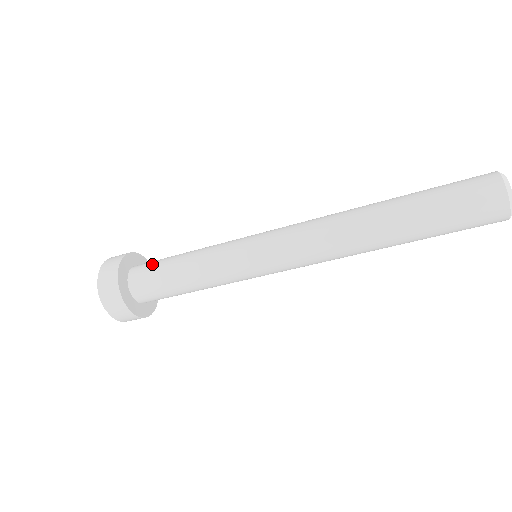
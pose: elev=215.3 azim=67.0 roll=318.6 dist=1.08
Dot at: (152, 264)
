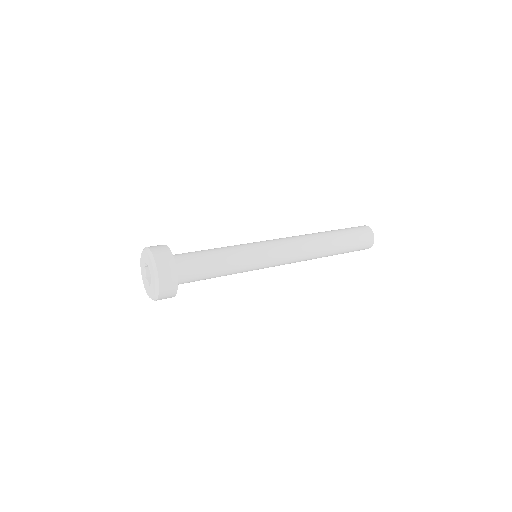
Dot at: (194, 276)
